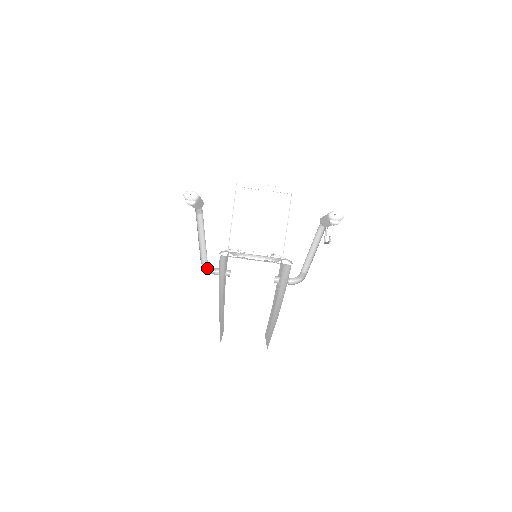
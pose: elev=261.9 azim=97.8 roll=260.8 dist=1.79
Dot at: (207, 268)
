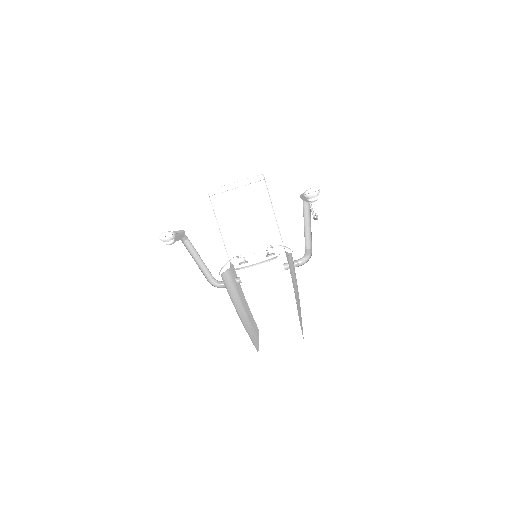
Dot at: (217, 284)
